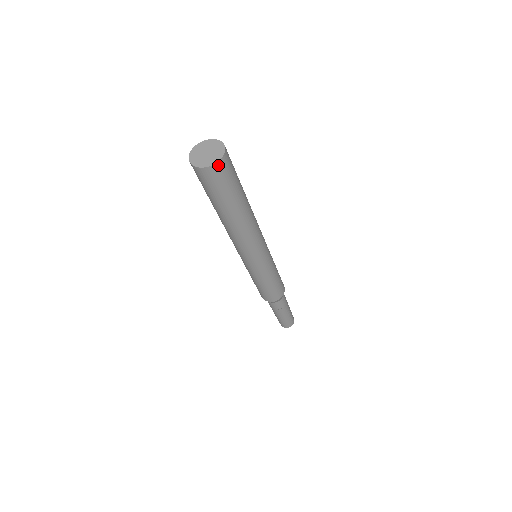
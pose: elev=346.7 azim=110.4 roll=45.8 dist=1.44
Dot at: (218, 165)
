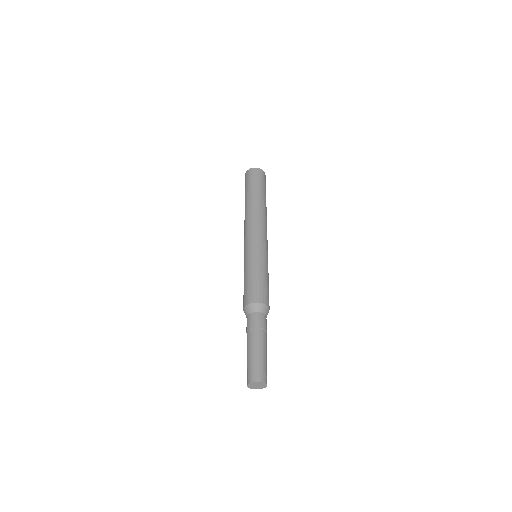
Dot at: (264, 173)
